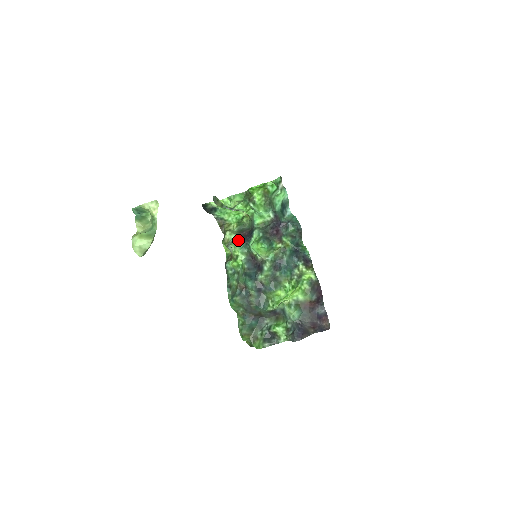
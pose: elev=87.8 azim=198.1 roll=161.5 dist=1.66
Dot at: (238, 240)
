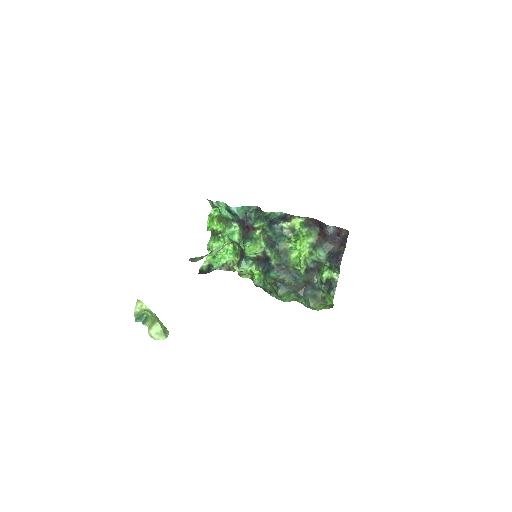
Dot at: (239, 263)
